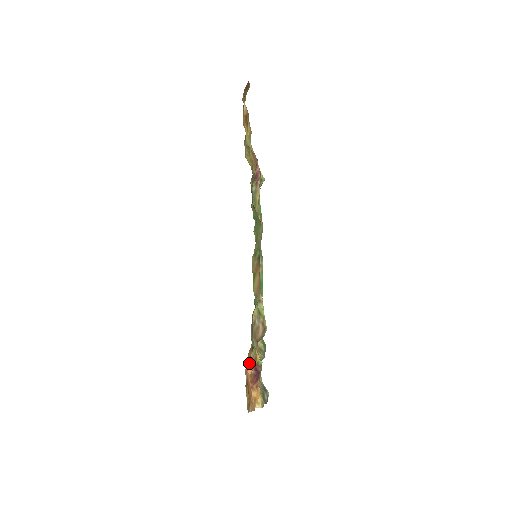
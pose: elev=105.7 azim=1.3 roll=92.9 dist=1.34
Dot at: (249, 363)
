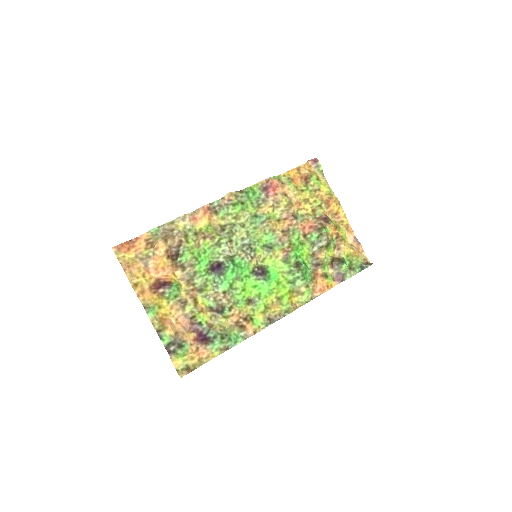
Dot at: (145, 240)
